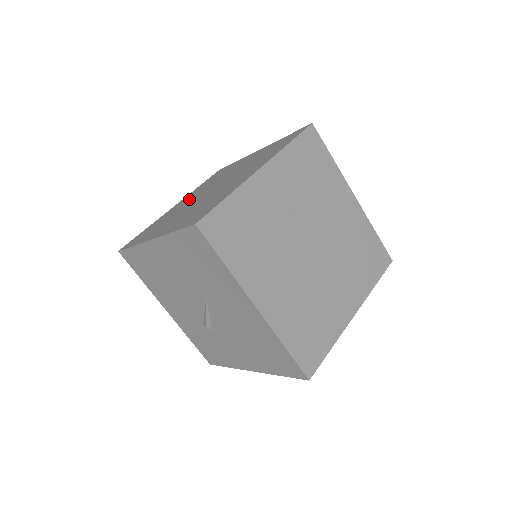
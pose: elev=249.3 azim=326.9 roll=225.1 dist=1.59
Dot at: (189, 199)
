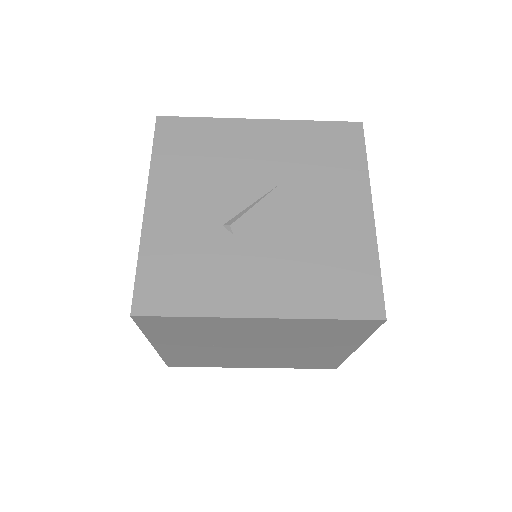
Dot at: occluded
